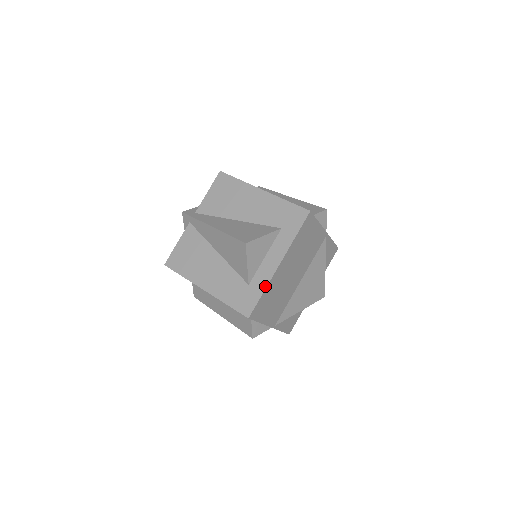
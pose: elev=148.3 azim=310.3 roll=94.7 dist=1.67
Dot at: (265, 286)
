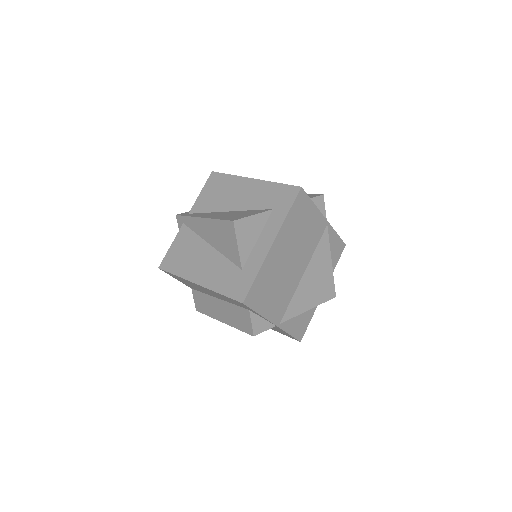
Dot at: (259, 267)
